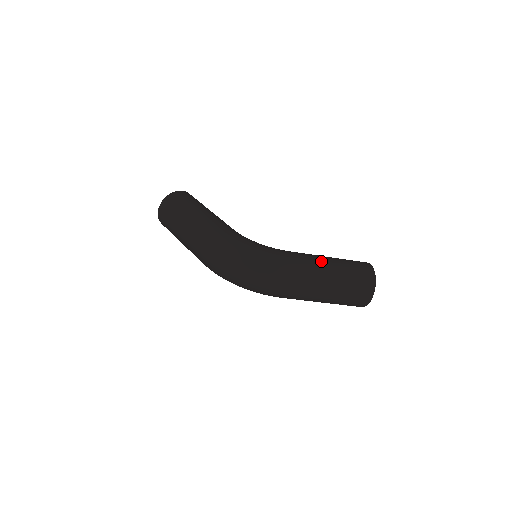
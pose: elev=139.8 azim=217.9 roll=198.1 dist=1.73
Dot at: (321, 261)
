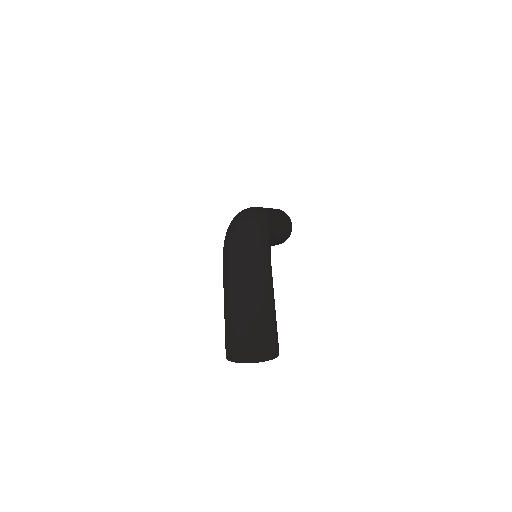
Dot at: (271, 288)
